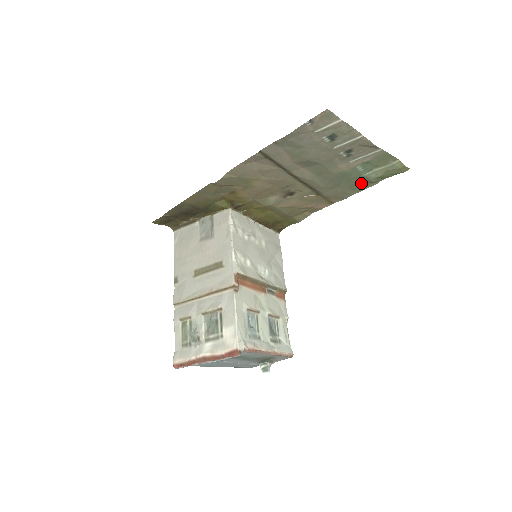
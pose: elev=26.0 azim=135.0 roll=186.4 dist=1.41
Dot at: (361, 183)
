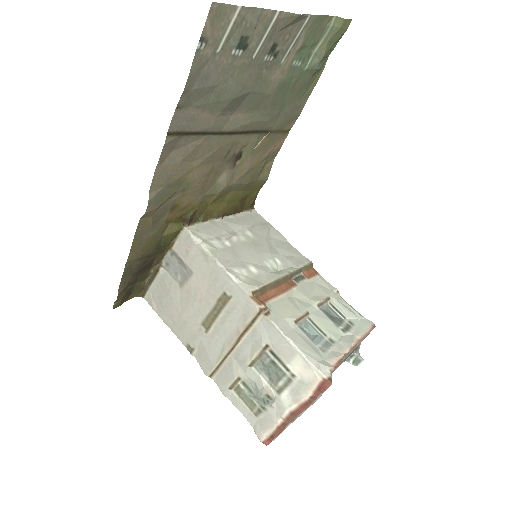
Dot at: (307, 82)
